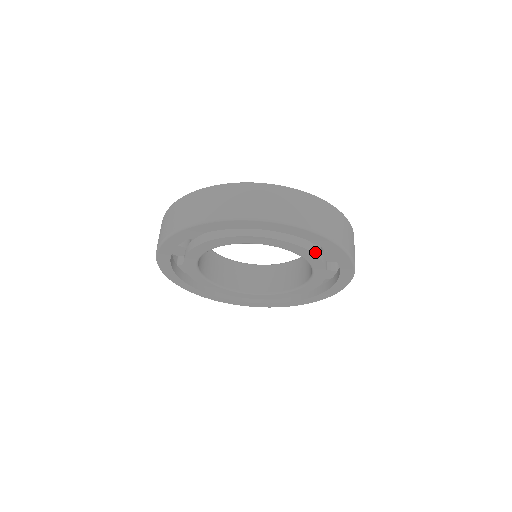
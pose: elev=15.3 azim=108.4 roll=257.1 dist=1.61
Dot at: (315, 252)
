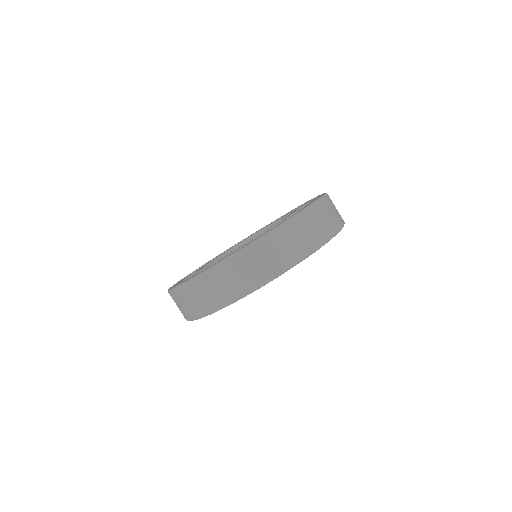
Dot at: occluded
